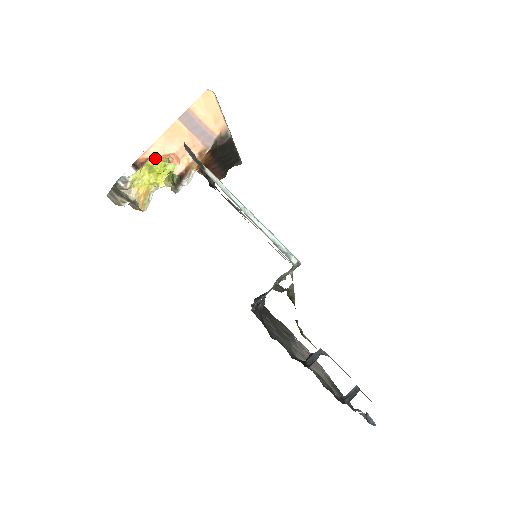
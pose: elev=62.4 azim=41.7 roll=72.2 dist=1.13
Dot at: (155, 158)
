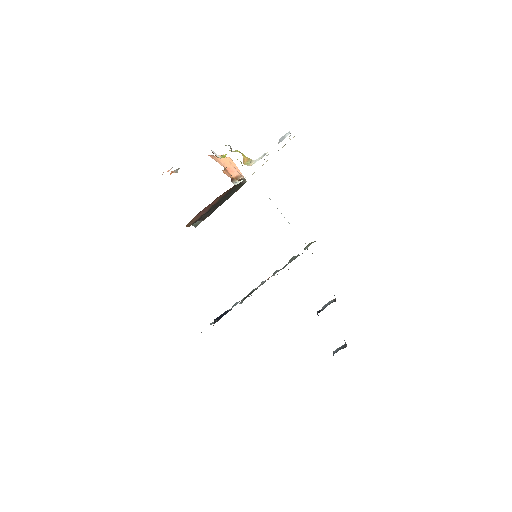
Dot at: occluded
